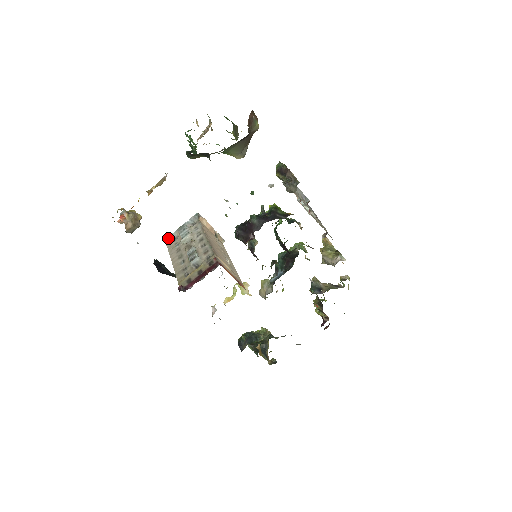
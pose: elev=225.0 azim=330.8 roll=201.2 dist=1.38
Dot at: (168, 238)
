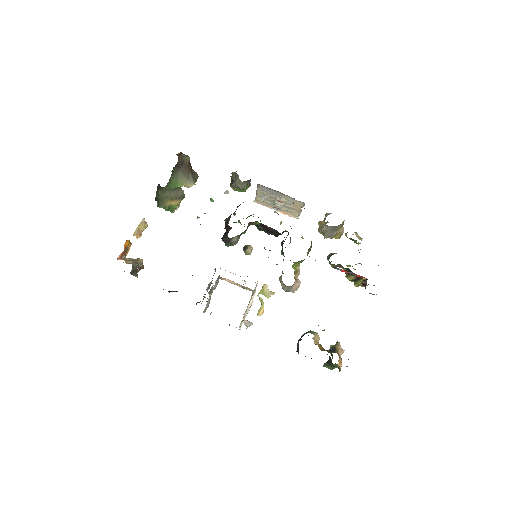
Dot at: (205, 308)
